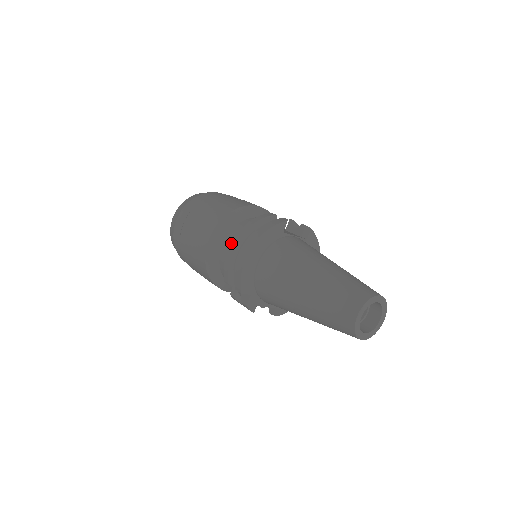
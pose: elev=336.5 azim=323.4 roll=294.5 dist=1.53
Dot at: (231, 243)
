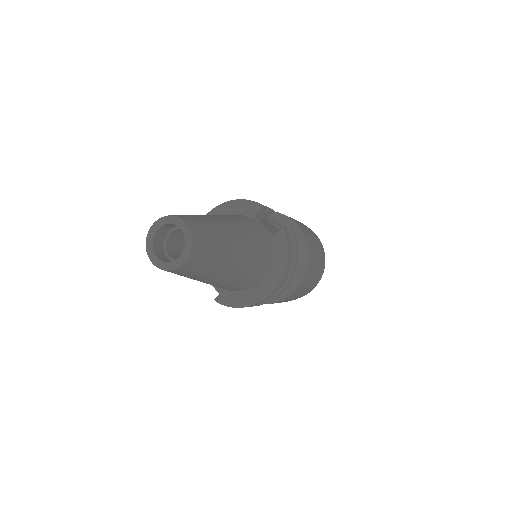
Dot at: occluded
